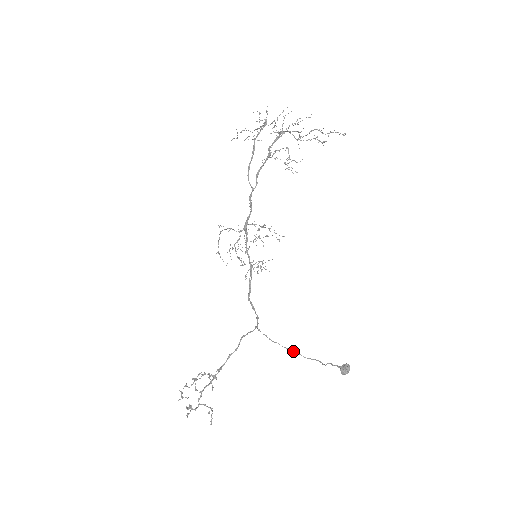
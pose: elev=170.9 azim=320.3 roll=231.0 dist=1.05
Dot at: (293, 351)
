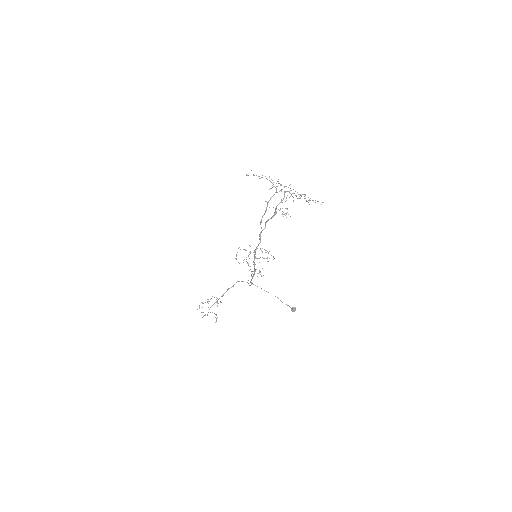
Dot at: occluded
